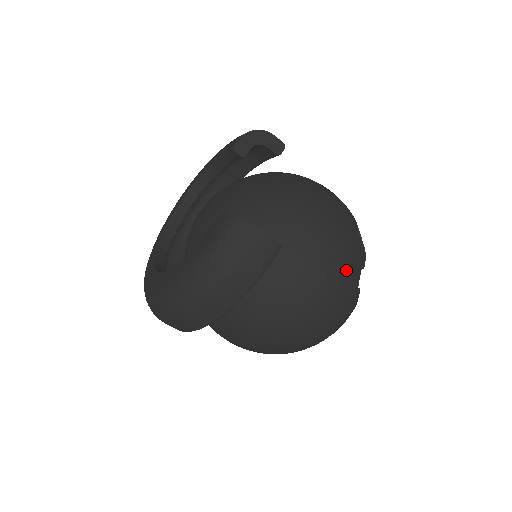
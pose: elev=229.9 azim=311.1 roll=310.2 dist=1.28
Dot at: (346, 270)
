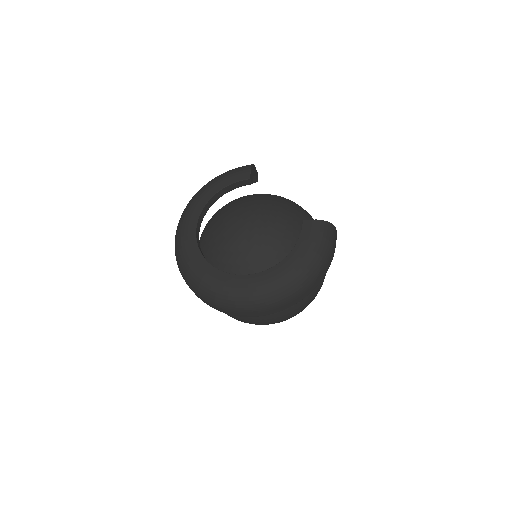
Dot at: occluded
